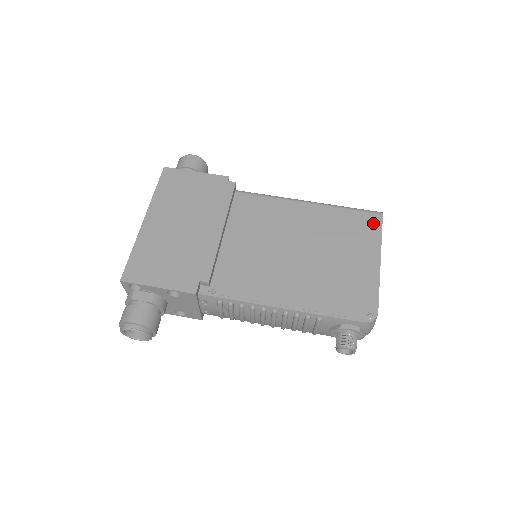
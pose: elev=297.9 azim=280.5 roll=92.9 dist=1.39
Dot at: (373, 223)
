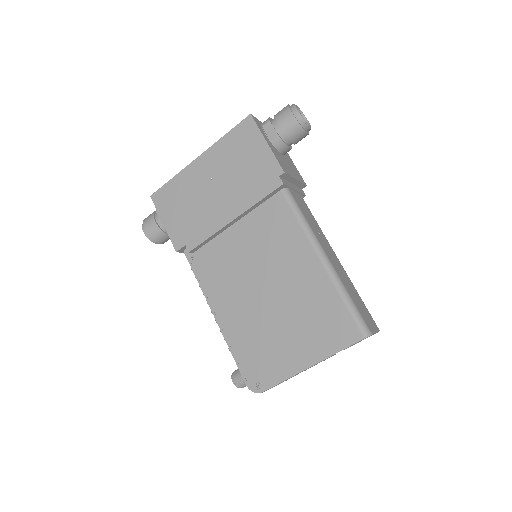
Dot at: (346, 335)
